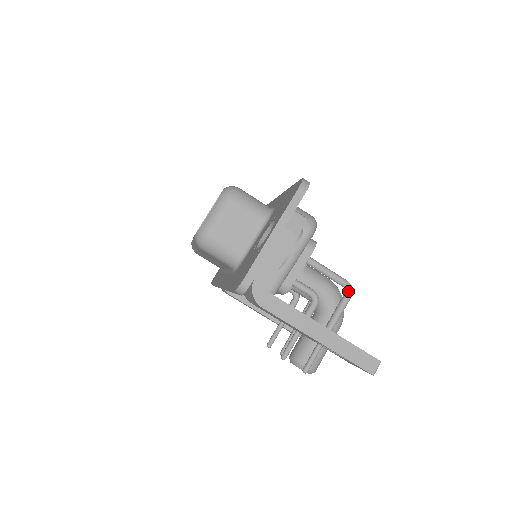
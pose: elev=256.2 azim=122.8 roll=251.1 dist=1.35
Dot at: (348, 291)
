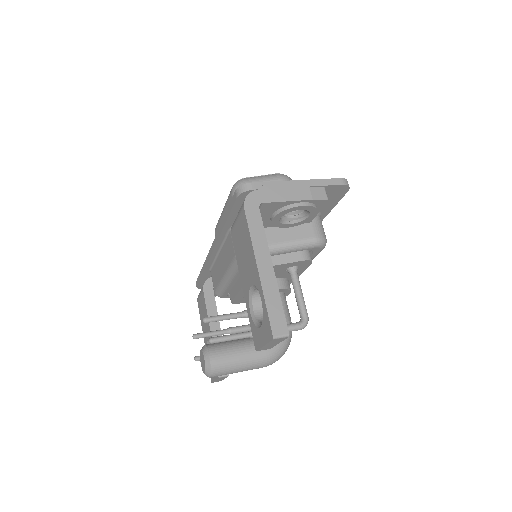
Dot at: (302, 322)
